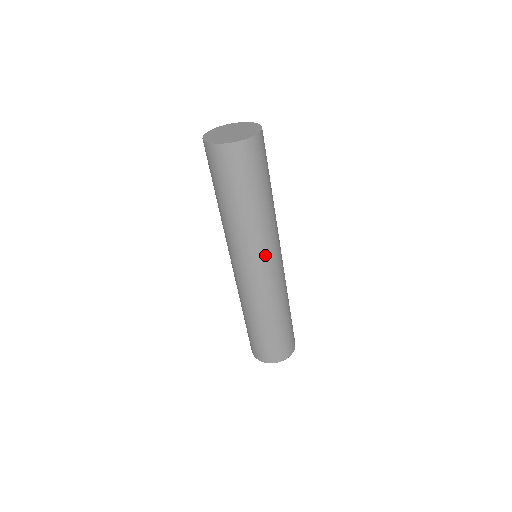
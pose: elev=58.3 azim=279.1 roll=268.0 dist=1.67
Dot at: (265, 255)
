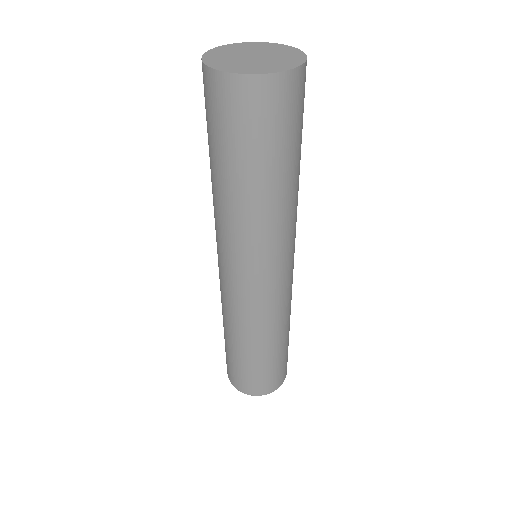
Dot at: (274, 262)
